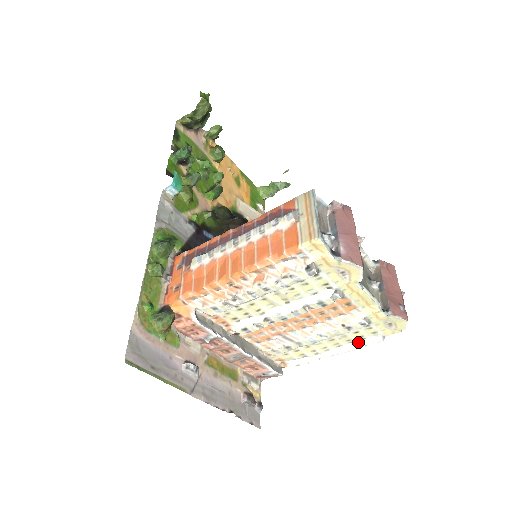
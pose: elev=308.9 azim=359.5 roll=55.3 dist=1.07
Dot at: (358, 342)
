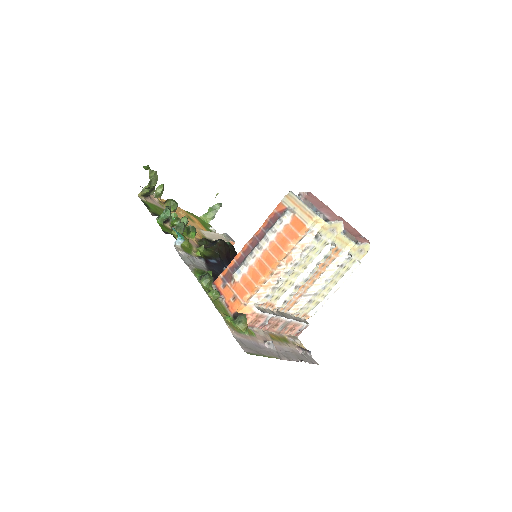
Dot at: (346, 273)
